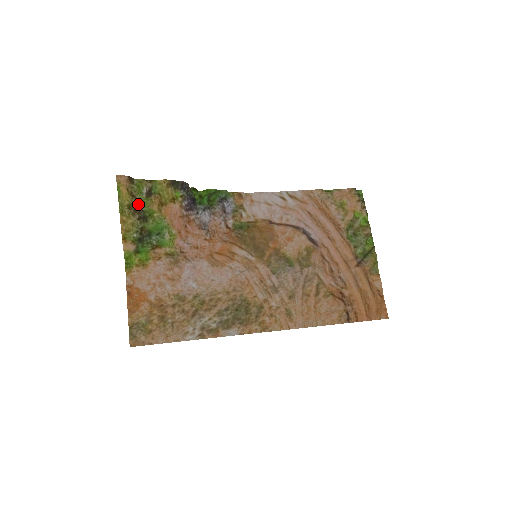
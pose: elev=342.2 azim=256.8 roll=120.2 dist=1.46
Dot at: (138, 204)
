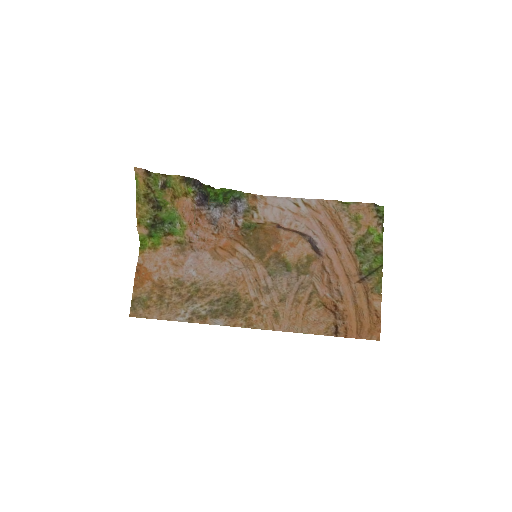
Dot at: (153, 194)
